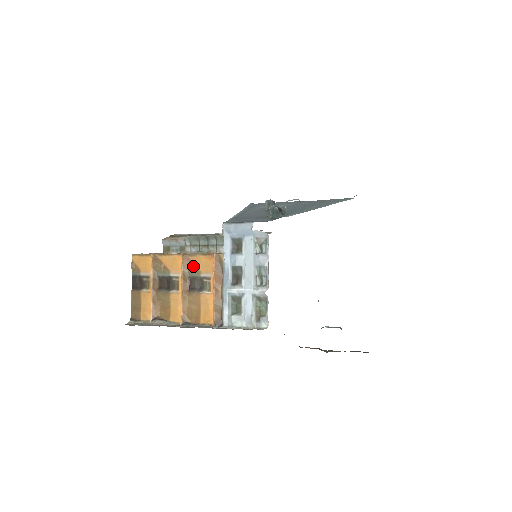
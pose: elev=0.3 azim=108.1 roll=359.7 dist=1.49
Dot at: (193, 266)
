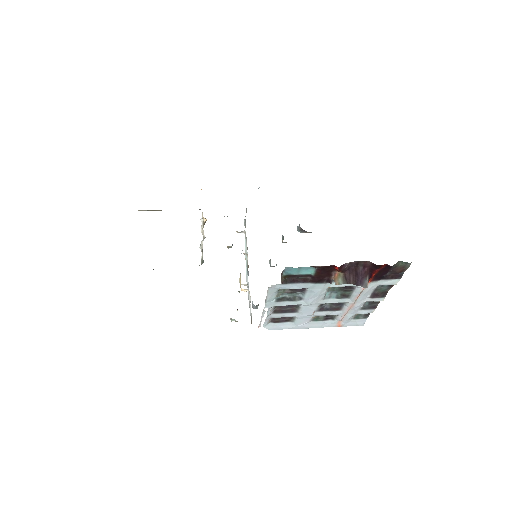
Dot at: occluded
